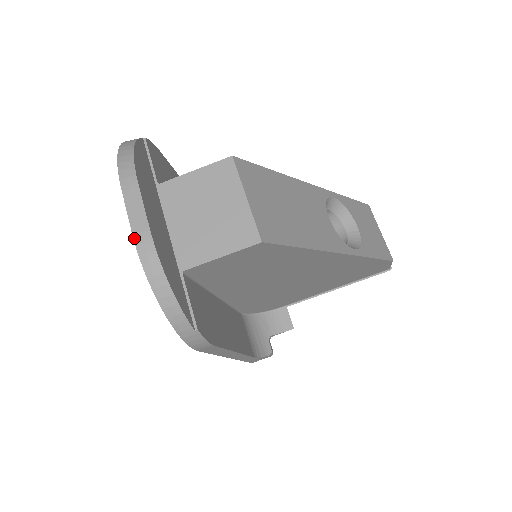
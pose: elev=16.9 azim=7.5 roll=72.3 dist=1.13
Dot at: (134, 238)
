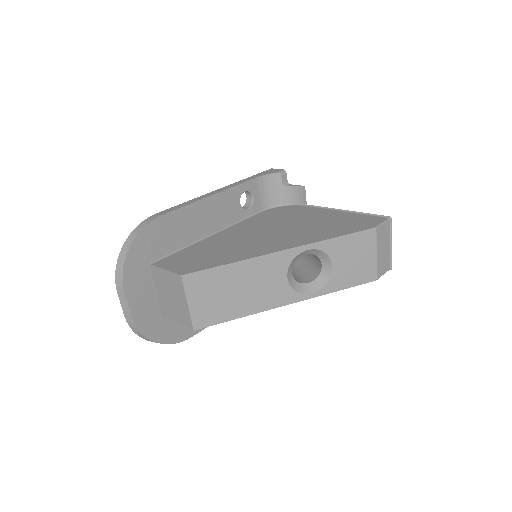
Dot at: (125, 318)
